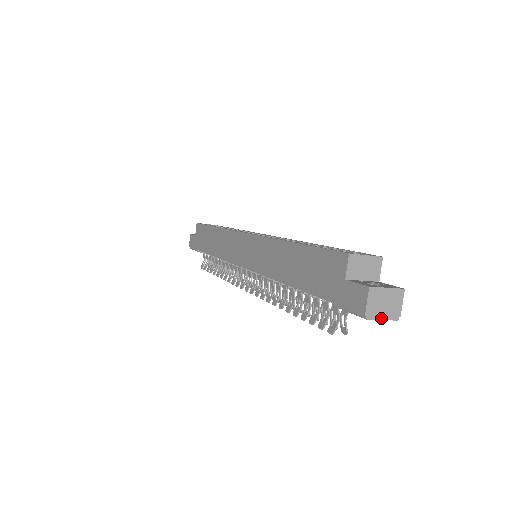
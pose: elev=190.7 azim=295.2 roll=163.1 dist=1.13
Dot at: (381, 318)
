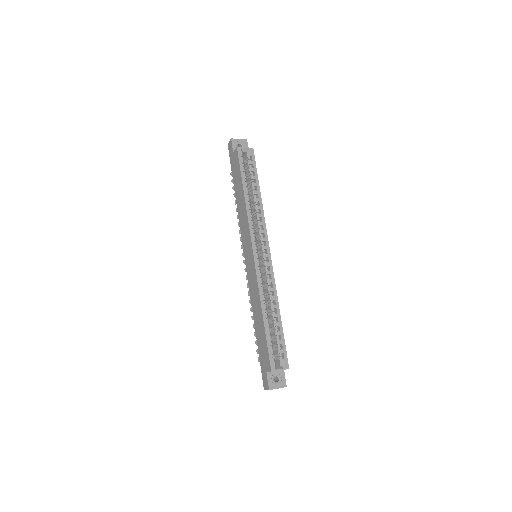
Dot at: occluded
